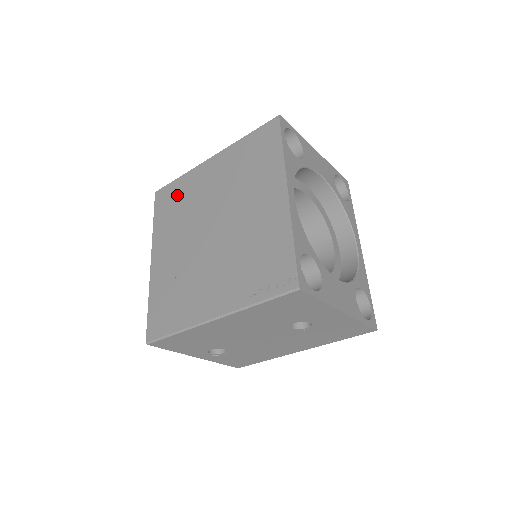
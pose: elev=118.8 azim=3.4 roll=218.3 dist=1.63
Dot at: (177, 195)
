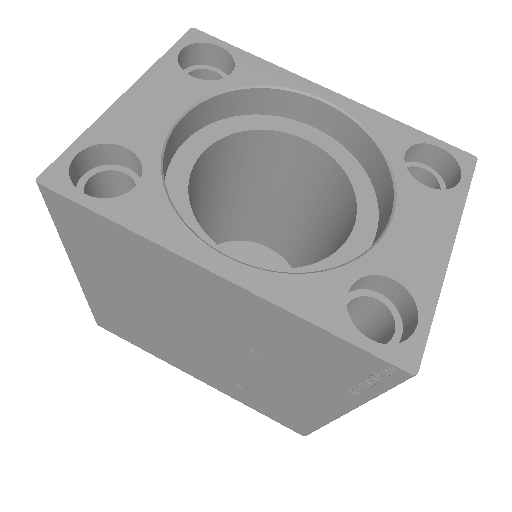
Dot at: (118, 322)
